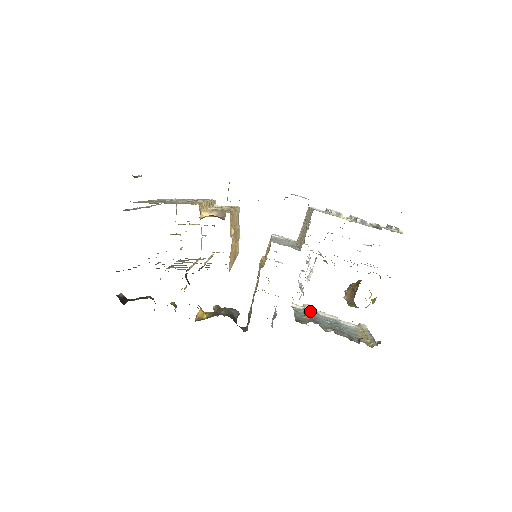
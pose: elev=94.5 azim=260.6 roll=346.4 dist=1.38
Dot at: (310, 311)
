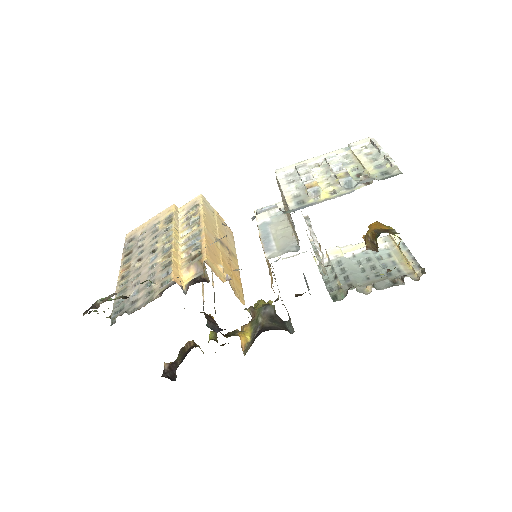
Dot at: (337, 262)
